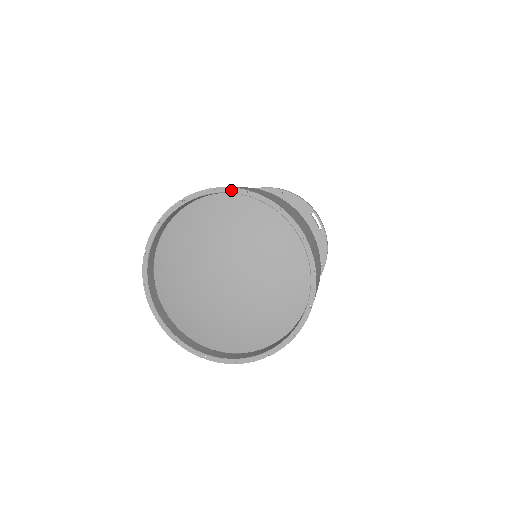
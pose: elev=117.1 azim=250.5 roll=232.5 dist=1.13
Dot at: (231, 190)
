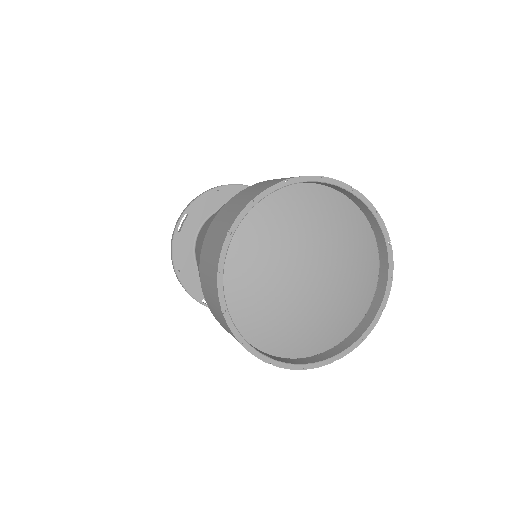
Dot at: (383, 227)
